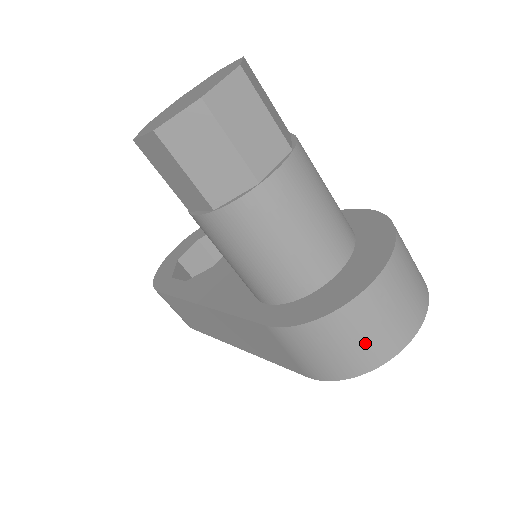
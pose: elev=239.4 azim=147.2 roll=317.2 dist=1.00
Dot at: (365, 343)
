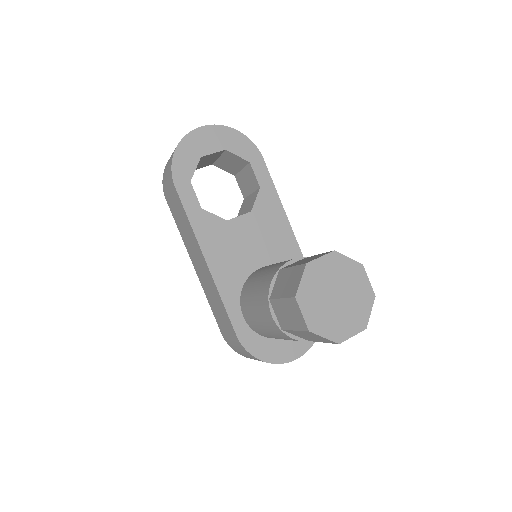
Dot at: occluded
